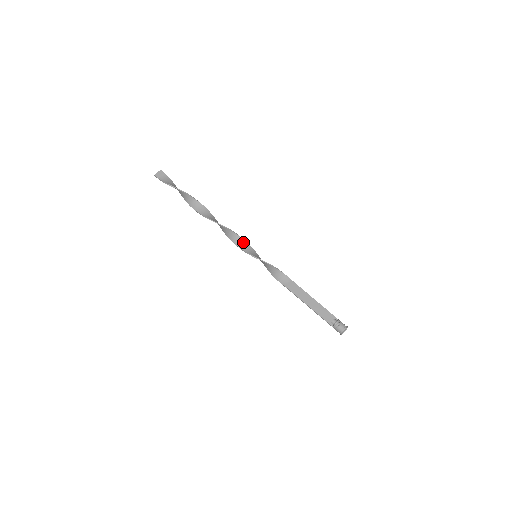
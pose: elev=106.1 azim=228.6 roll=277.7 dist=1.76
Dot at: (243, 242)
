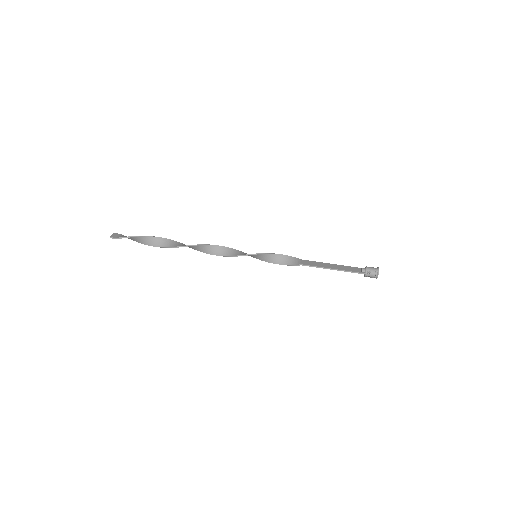
Dot at: (236, 251)
